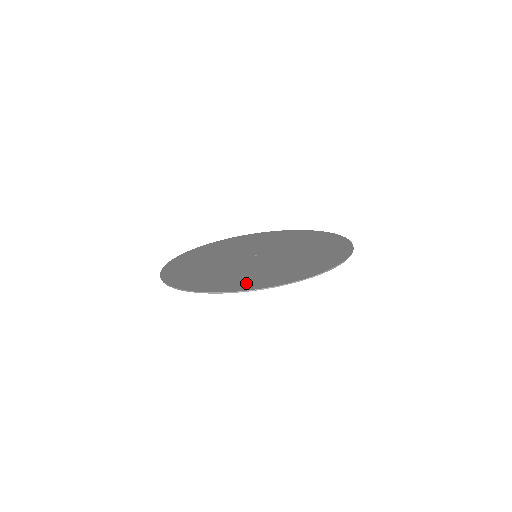
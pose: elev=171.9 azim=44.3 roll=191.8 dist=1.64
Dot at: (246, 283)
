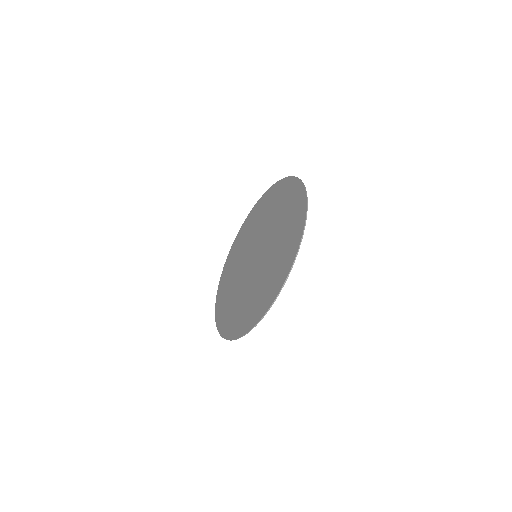
Dot at: (230, 324)
